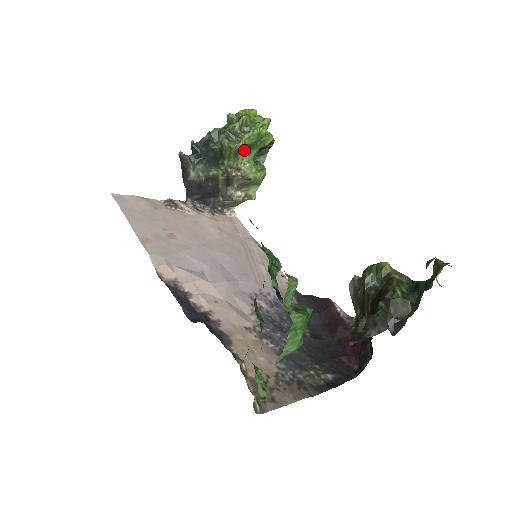
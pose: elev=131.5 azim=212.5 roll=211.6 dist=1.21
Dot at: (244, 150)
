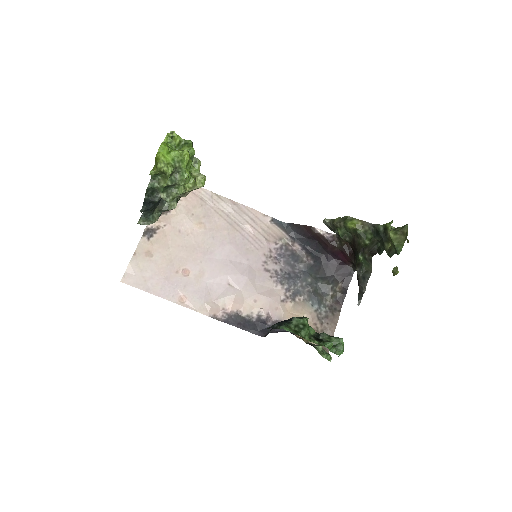
Dot at: occluded
